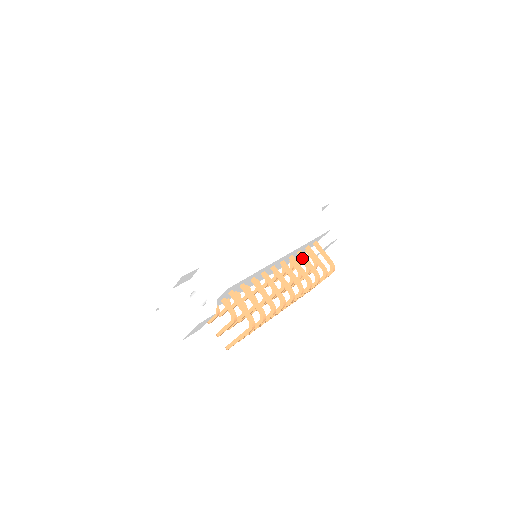
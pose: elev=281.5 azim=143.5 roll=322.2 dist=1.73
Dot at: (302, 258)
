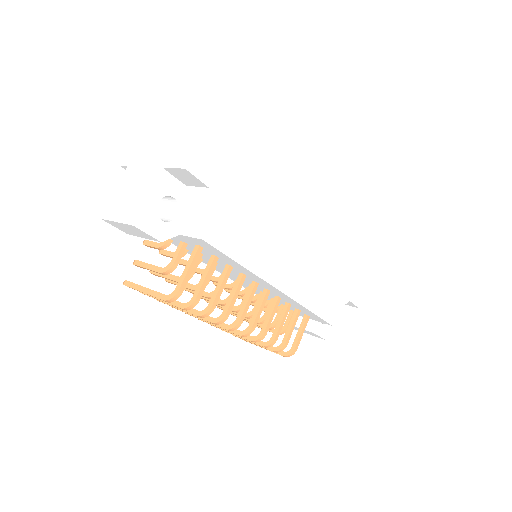
Dot at: (283, 311)
